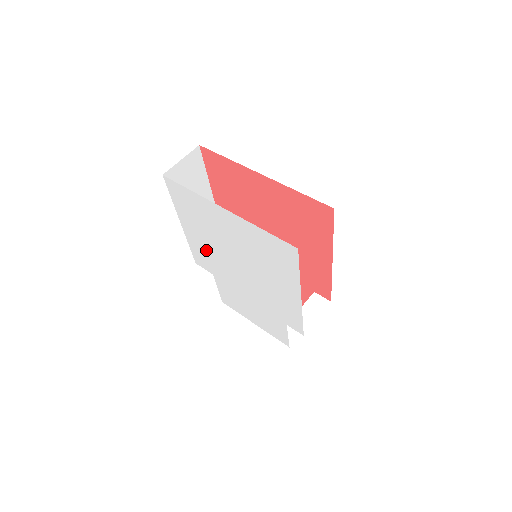
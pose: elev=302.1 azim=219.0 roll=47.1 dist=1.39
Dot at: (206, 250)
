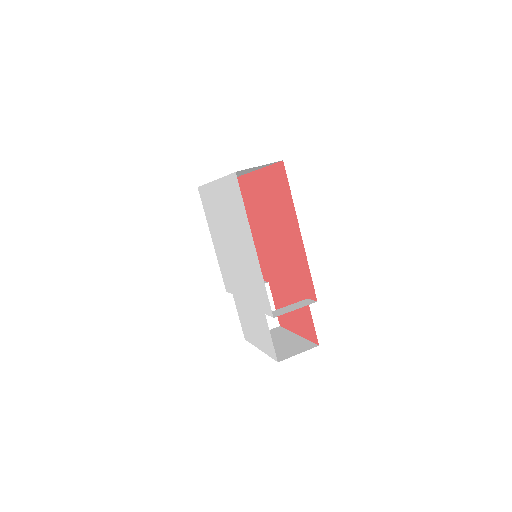
Dot at: (223, 258)
